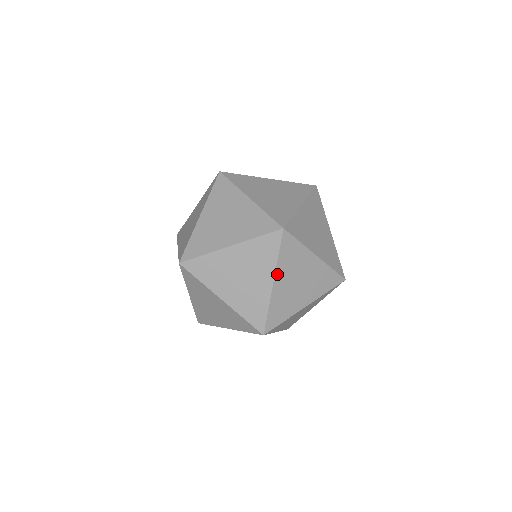
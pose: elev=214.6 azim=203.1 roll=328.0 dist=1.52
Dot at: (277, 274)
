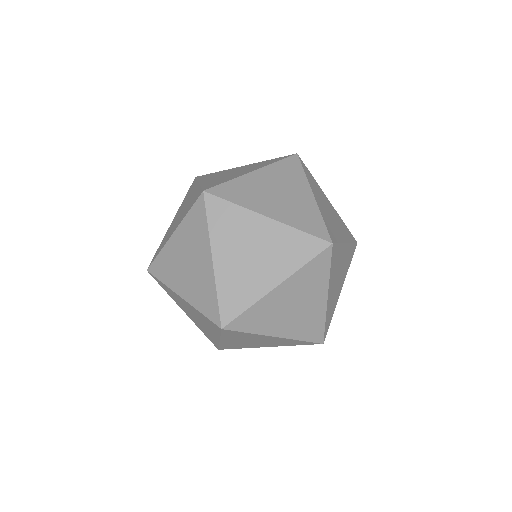
Dot at: (329, 287)
